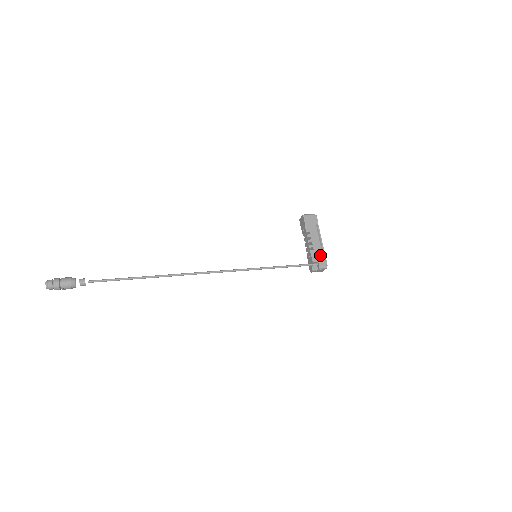
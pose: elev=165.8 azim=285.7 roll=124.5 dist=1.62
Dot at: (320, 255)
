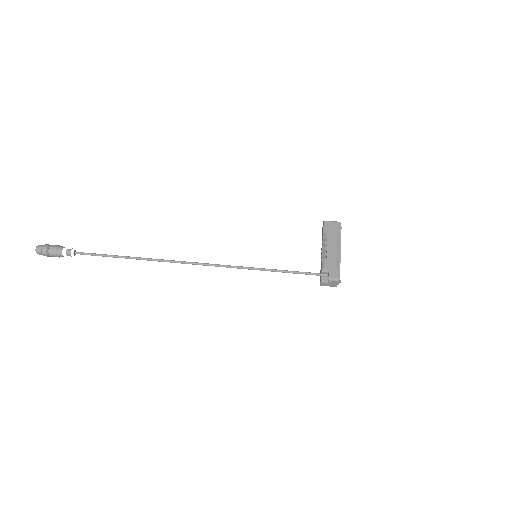
Dot at: (333, 265)
